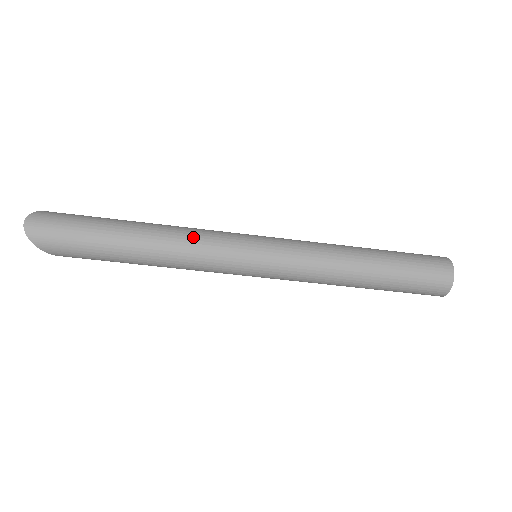
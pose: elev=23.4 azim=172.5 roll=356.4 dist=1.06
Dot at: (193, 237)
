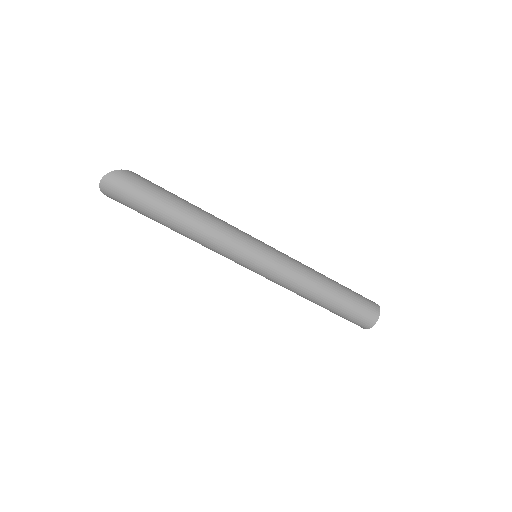
Dot at: (216, 238)
